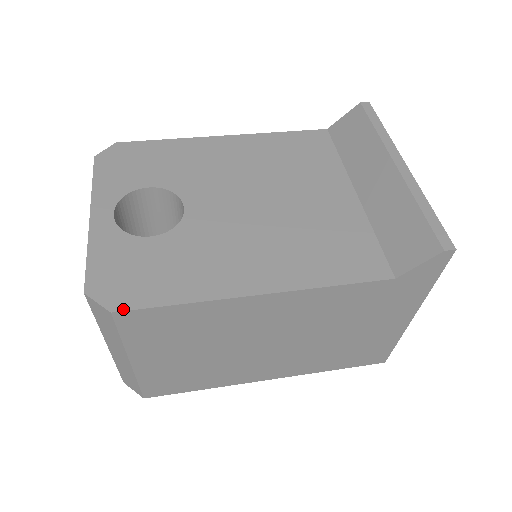
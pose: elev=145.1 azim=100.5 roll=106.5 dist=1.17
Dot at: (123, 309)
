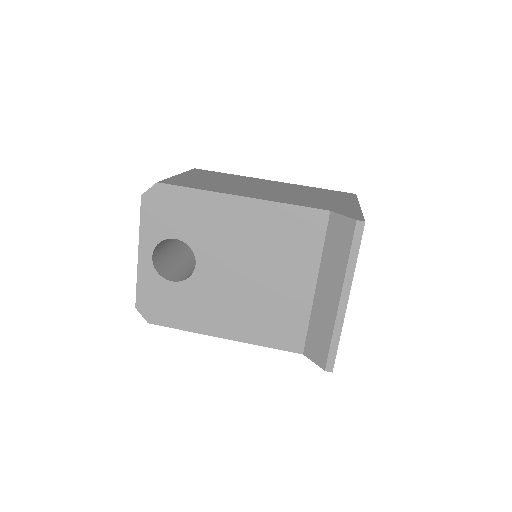
Dot at: (154, 323)
